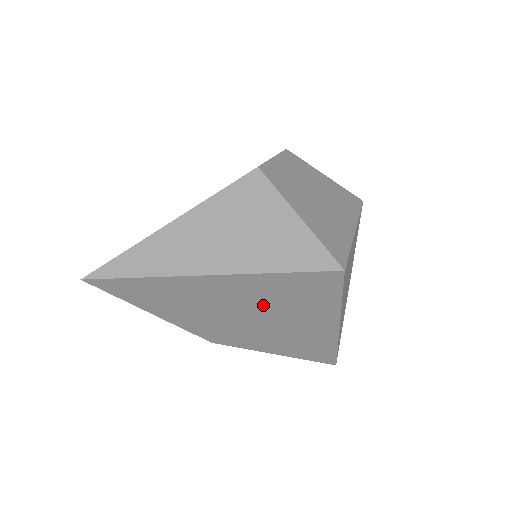
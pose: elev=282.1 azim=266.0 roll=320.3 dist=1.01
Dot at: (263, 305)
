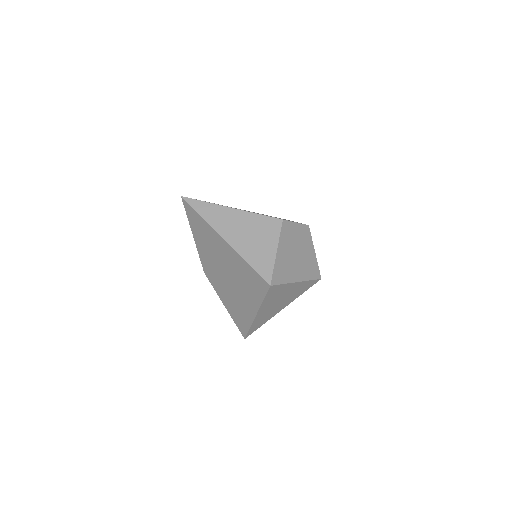
Dot at: (234, 273)
